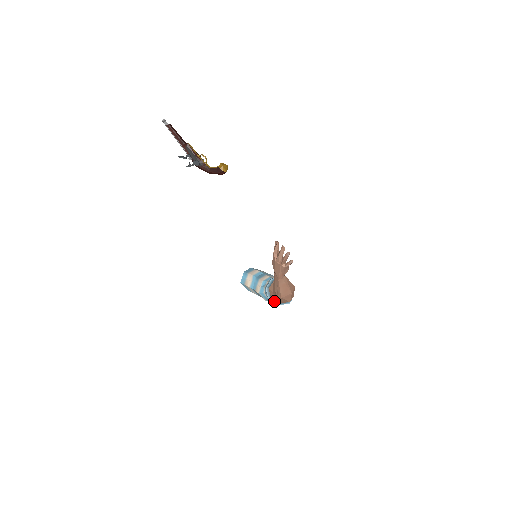
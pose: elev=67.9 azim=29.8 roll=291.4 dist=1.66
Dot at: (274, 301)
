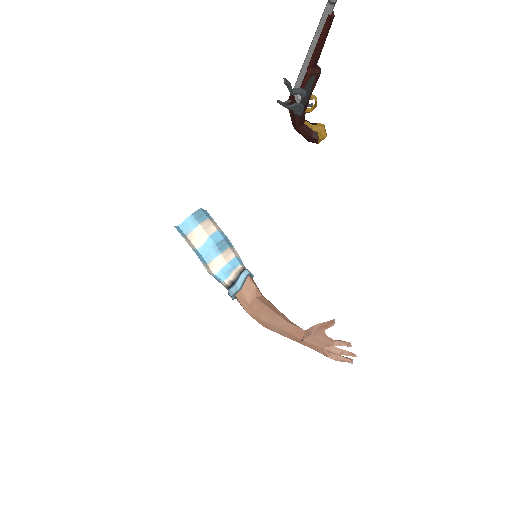
Dot at: (233, 298)
